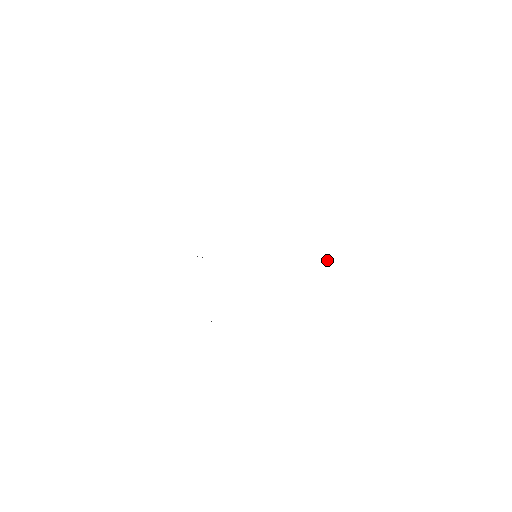
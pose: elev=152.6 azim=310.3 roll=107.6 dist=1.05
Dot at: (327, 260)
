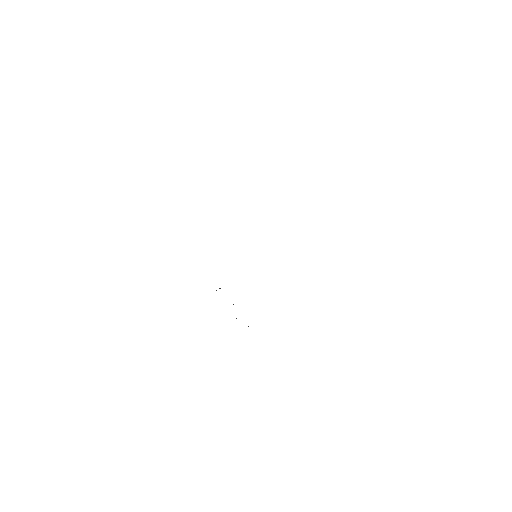
Dot at: occluded
